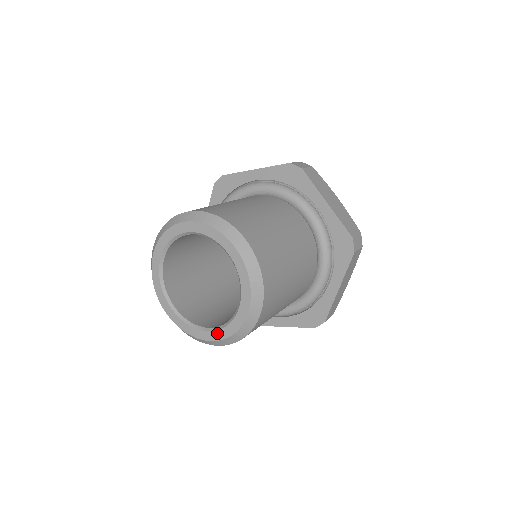
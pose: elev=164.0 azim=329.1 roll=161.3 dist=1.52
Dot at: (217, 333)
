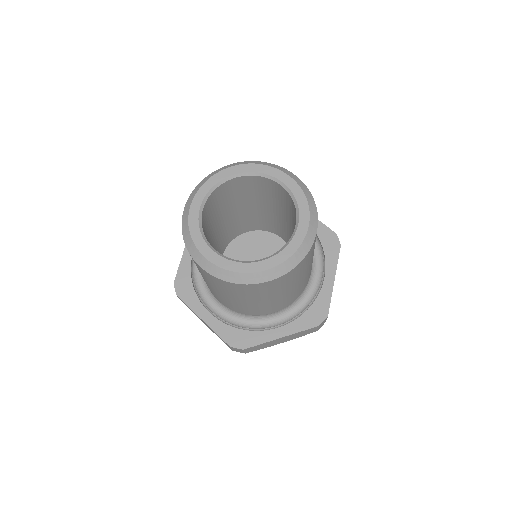
Dot at: (220, 259)
